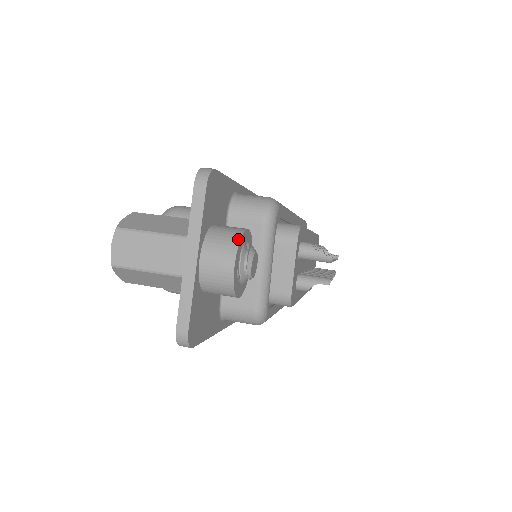
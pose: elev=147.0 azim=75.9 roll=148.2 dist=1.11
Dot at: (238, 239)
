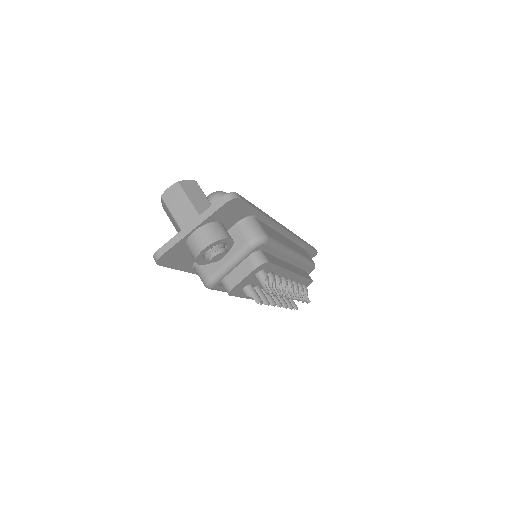
Dot at: (218, 239)
